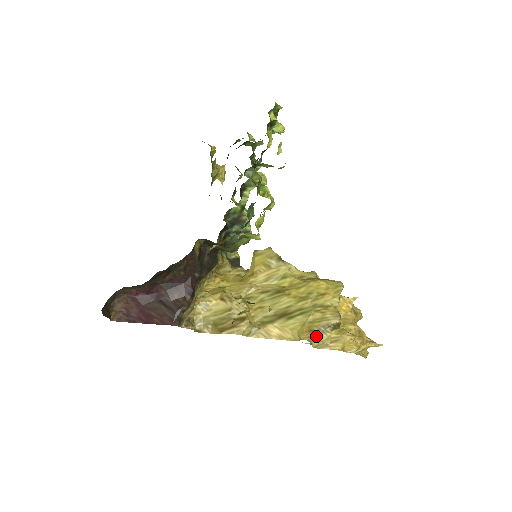
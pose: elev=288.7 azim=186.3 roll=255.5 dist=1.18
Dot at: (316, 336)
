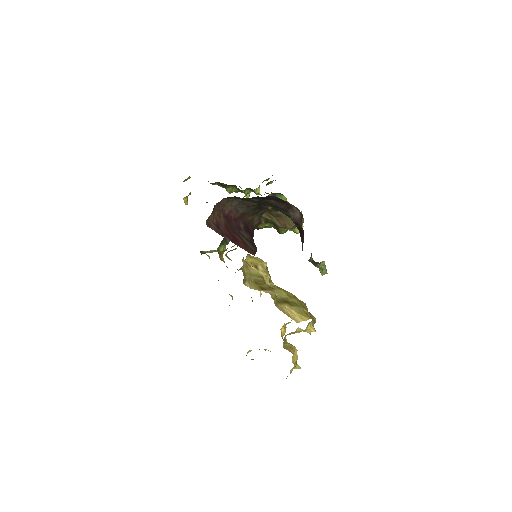
Dot at: (311, 323)
